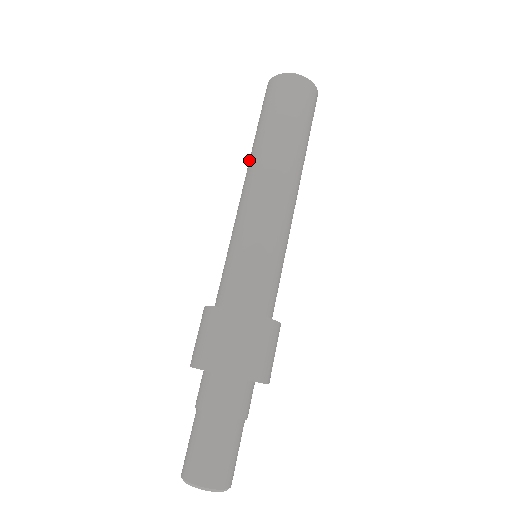
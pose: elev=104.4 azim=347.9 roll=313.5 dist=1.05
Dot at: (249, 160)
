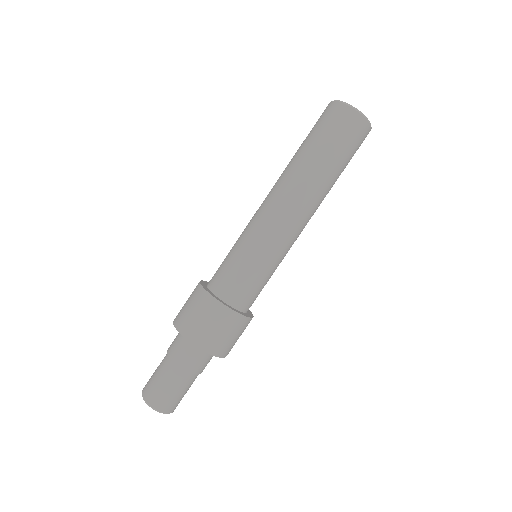
Dot at: occluded
